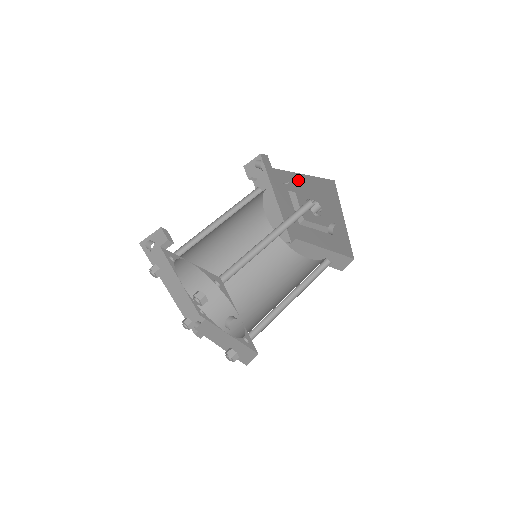
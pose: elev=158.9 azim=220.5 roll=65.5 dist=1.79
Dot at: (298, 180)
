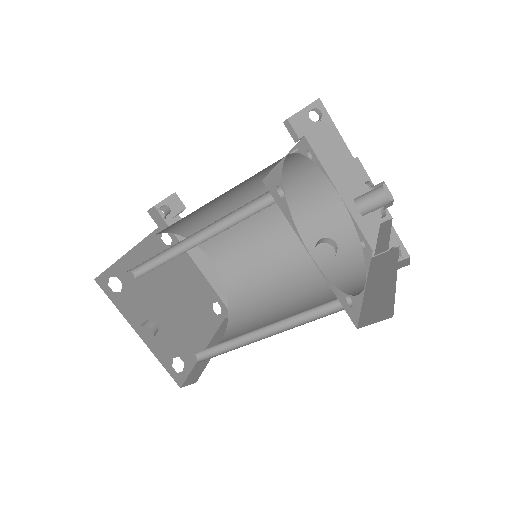
Dot at: occluded
